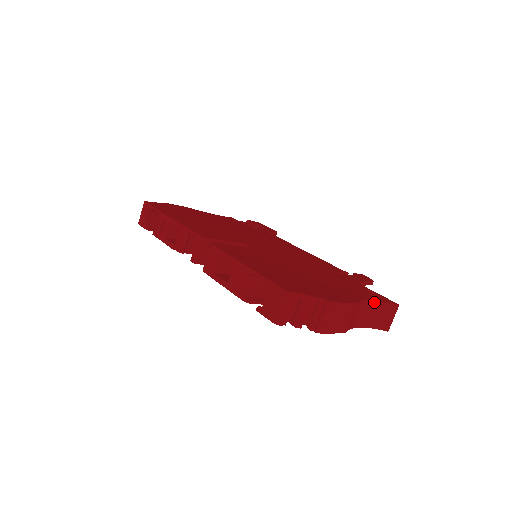
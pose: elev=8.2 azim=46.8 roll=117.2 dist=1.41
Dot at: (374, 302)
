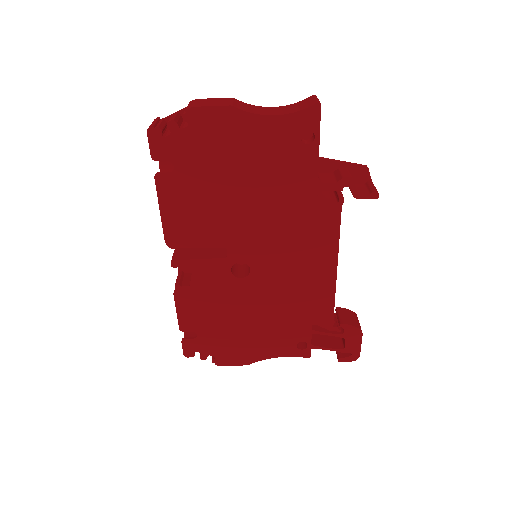
Dot at: (280, 107)
